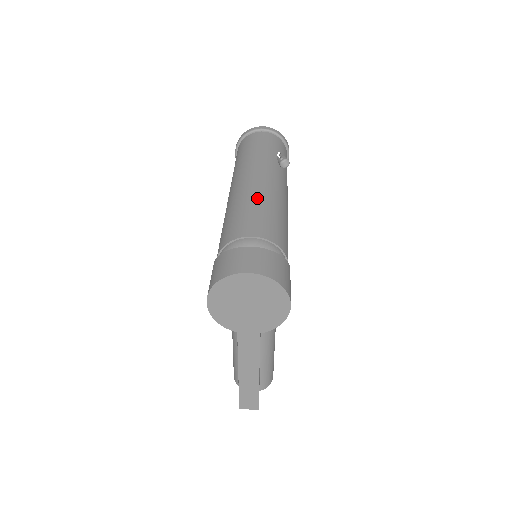
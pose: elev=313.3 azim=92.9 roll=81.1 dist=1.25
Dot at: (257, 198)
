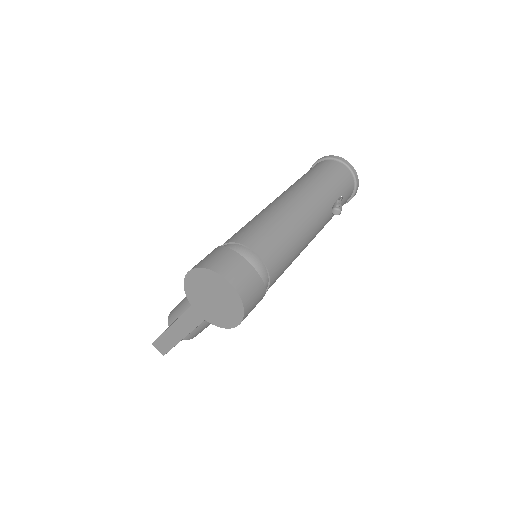
Dot at: (290, 225)
